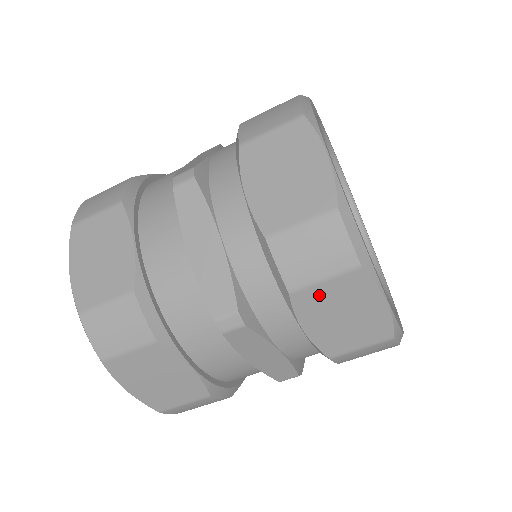
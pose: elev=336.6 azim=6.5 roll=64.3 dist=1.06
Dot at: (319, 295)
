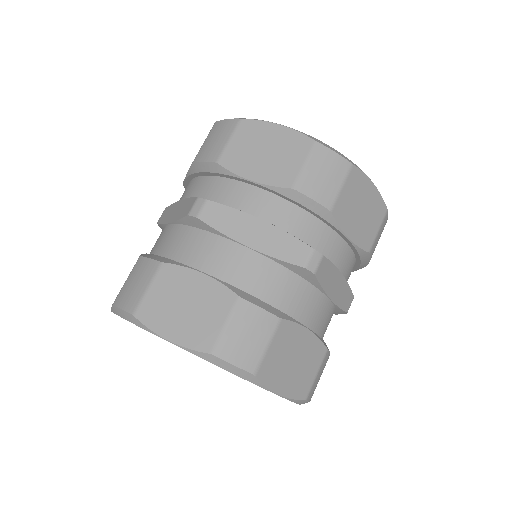
Dot at: (235, 151)
